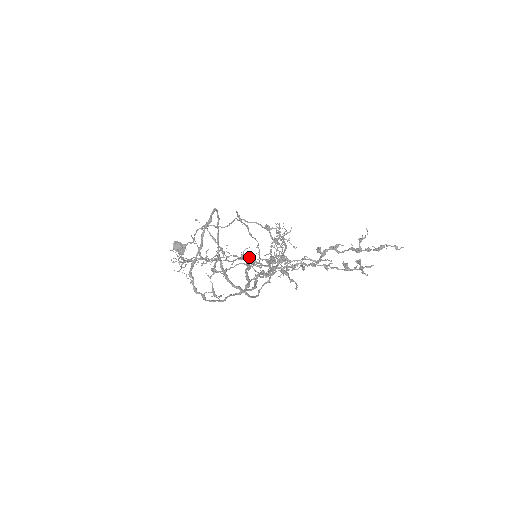
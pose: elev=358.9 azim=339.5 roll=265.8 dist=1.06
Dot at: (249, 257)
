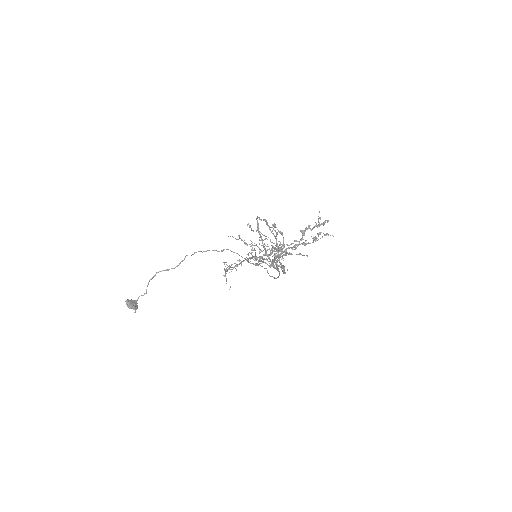
Dot at: occluded
